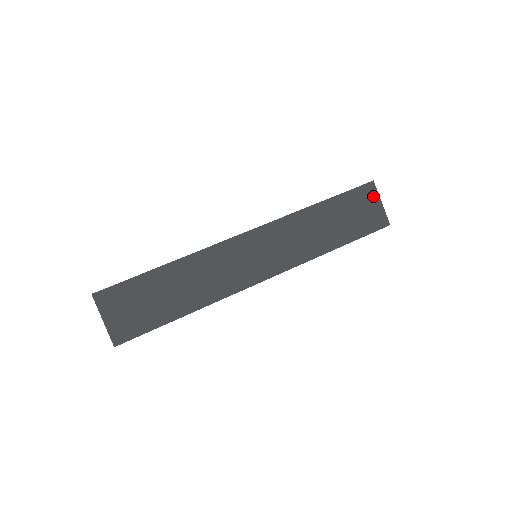
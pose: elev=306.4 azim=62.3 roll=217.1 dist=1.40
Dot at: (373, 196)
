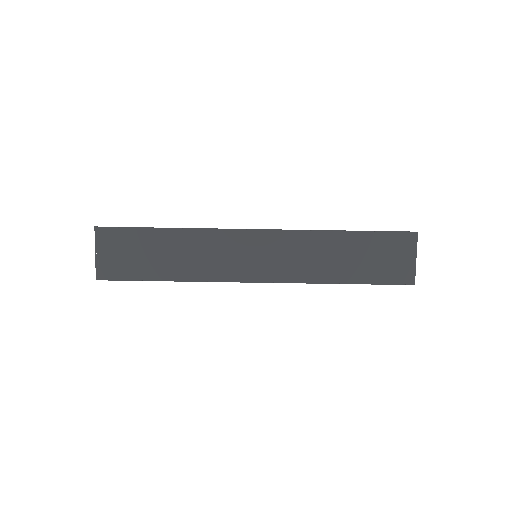
Dot at: (409, 247)
